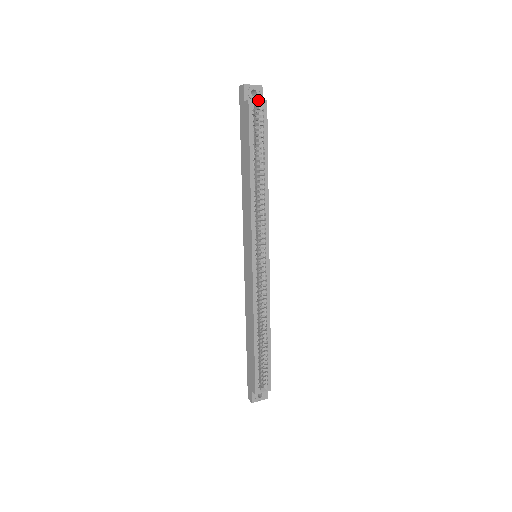
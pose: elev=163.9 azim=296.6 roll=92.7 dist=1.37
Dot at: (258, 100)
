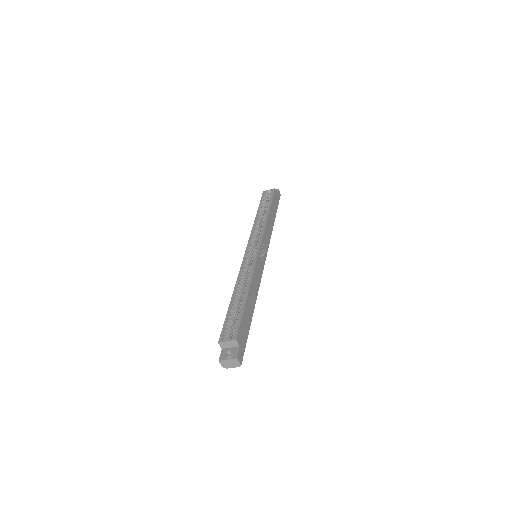
Dot at: (269, 190)
